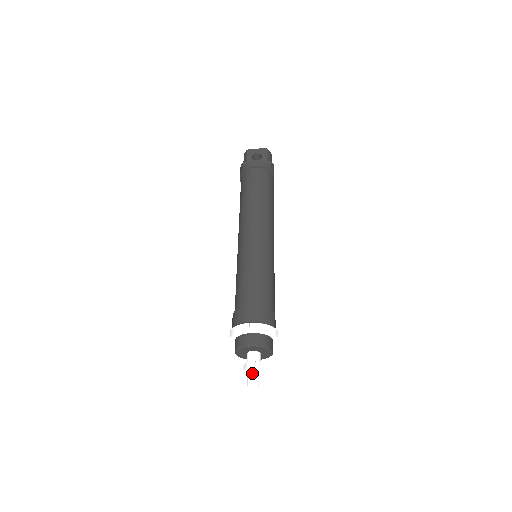
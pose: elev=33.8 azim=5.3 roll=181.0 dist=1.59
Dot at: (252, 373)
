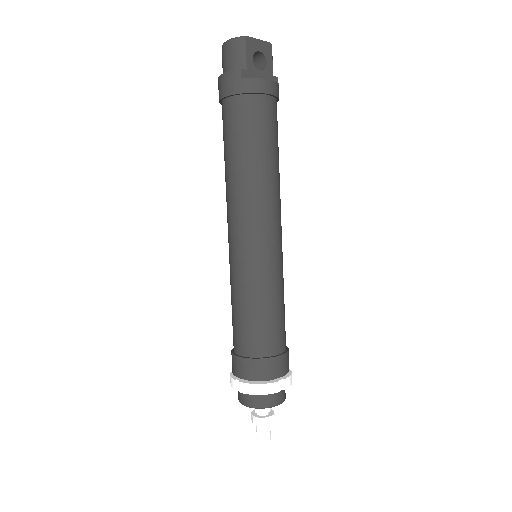
Dot at: (267, 428)
